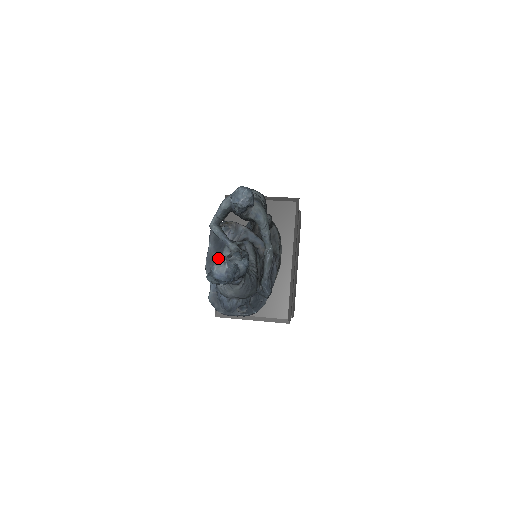
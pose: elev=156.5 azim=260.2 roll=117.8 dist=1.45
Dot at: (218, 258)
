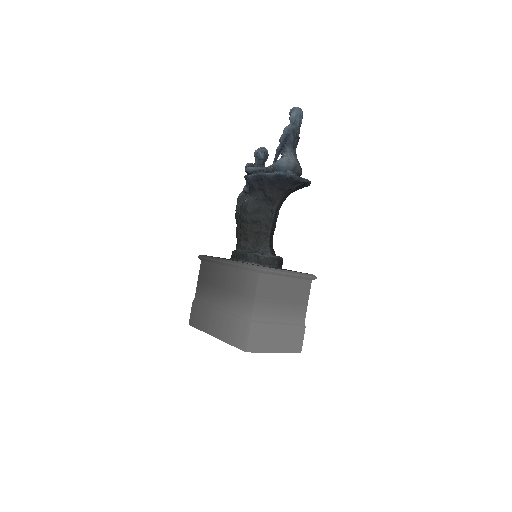
Dot at: occluded
